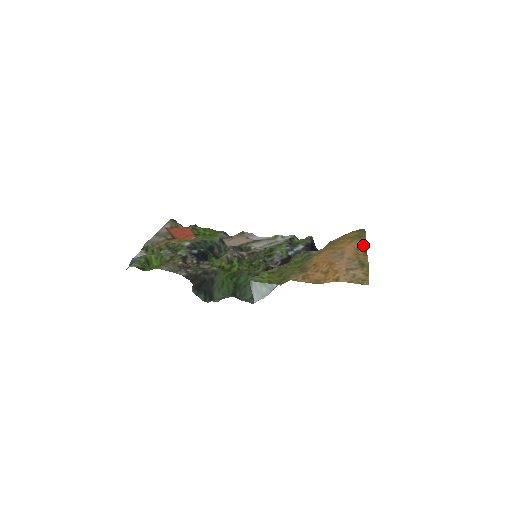
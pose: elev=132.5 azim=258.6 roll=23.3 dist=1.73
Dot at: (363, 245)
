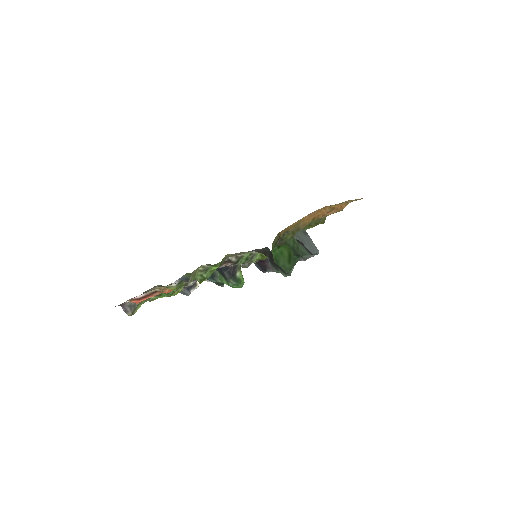
Dot at: occluded
